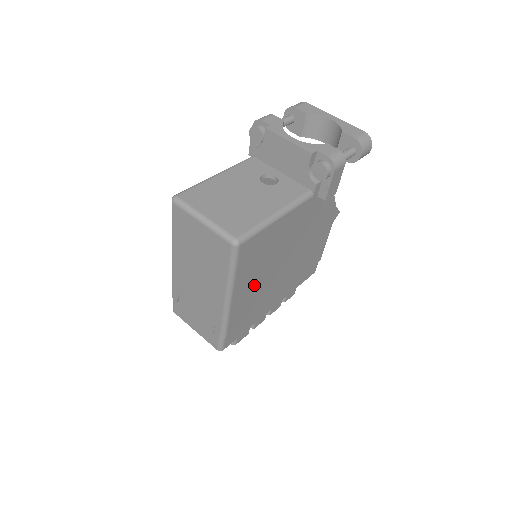
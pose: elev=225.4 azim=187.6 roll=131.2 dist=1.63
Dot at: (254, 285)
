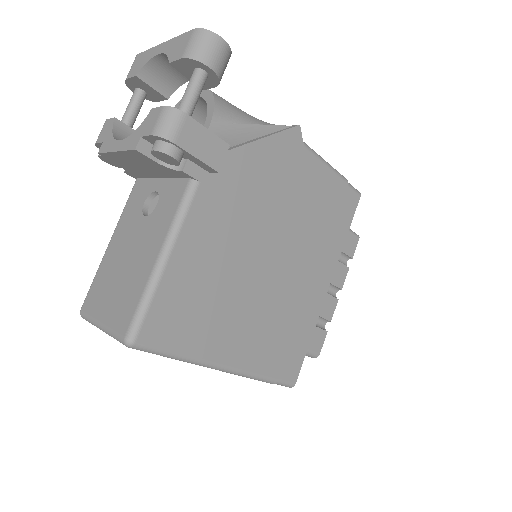
Dot at: (242, 321)
